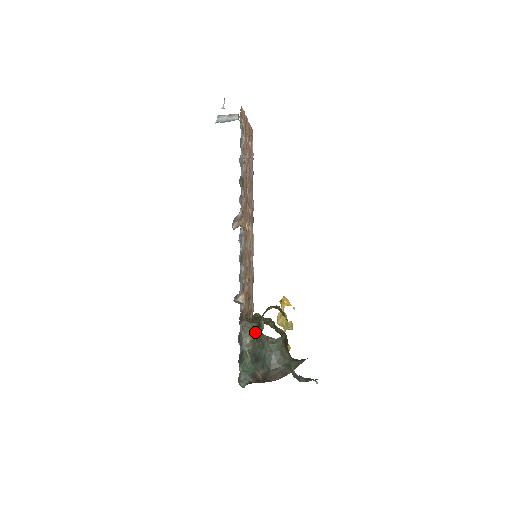
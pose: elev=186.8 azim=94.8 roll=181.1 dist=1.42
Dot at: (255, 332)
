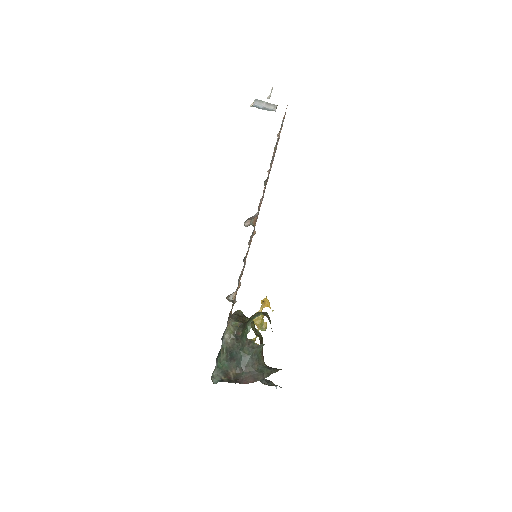
Dot at: (237, 332)
